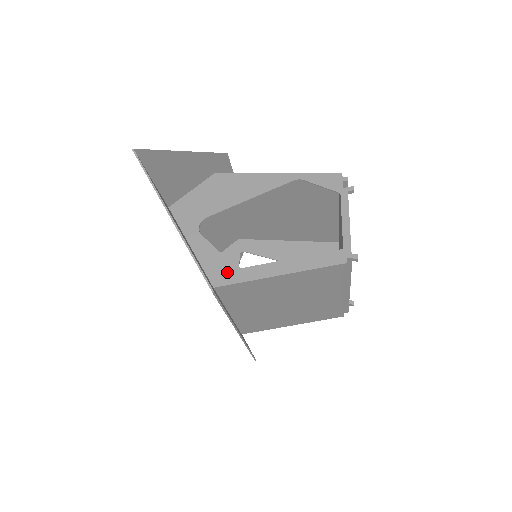
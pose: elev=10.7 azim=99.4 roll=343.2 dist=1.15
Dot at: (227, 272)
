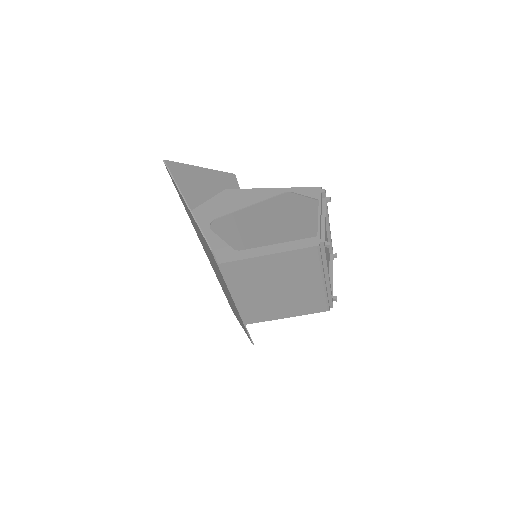
Dot at: (228, 254)
